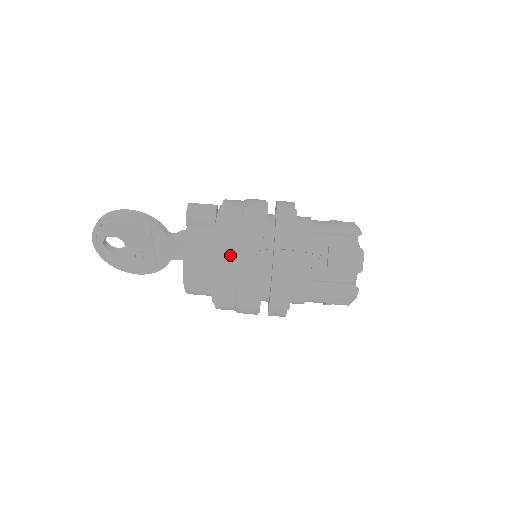
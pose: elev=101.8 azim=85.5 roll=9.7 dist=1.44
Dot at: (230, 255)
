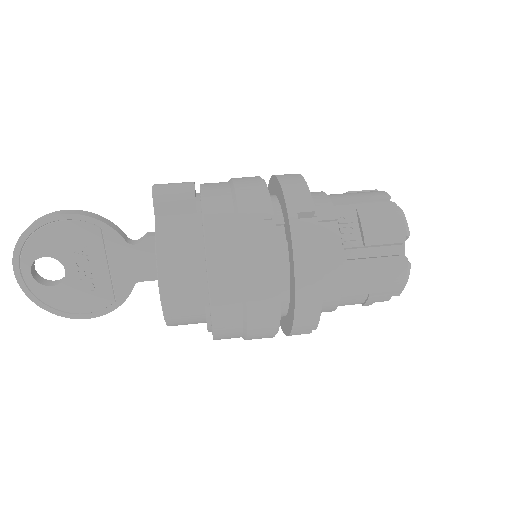
Dot at: (226, 233)
